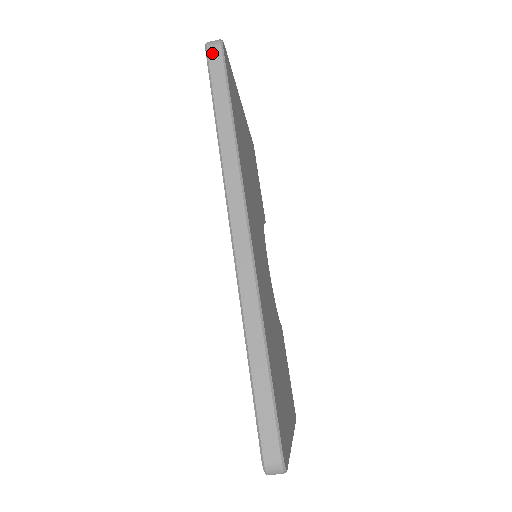
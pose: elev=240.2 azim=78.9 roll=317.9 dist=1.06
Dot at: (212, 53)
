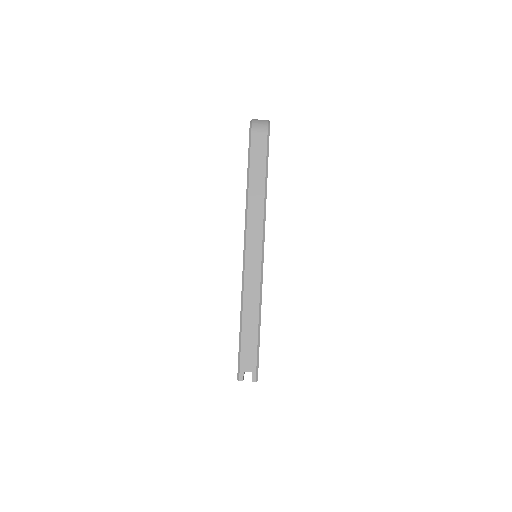
Dot at: occluded
